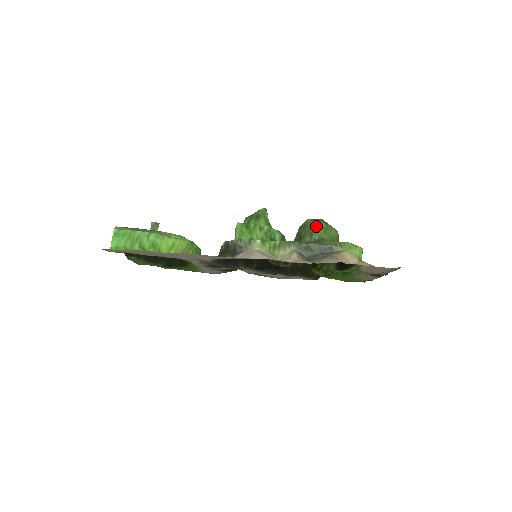
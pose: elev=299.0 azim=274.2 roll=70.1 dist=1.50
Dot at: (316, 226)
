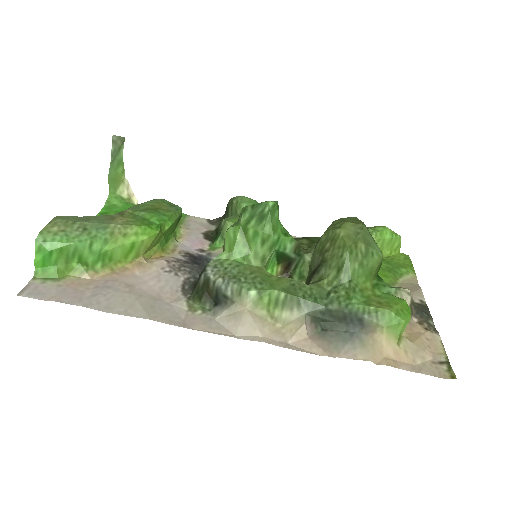
Dot at: (349, 256)
